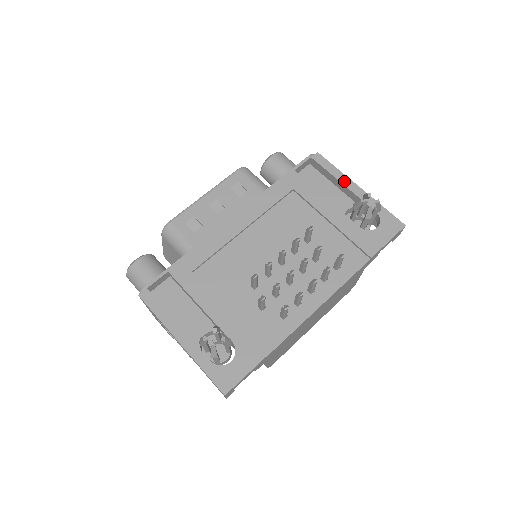
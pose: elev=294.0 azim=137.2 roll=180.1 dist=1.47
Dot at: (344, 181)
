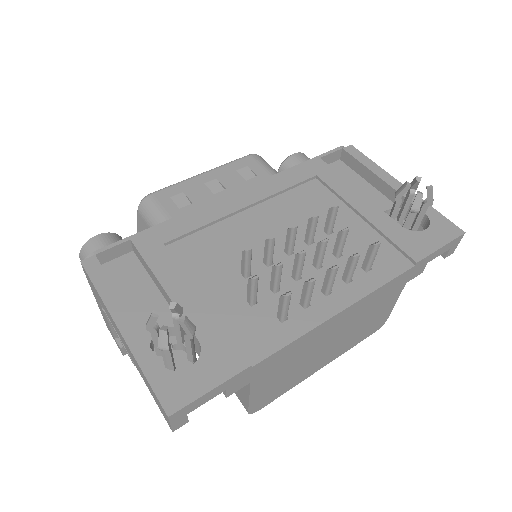
Dot at: (383, 176)
